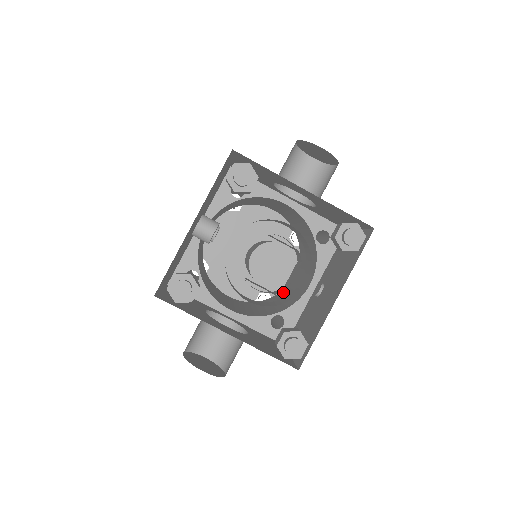
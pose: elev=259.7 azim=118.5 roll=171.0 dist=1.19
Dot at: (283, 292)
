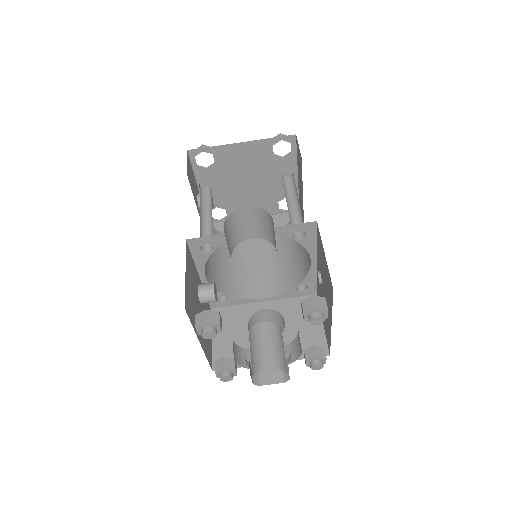
Dot at: occluded
